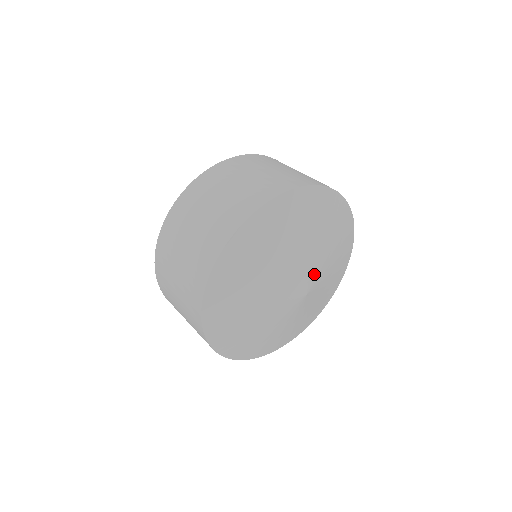
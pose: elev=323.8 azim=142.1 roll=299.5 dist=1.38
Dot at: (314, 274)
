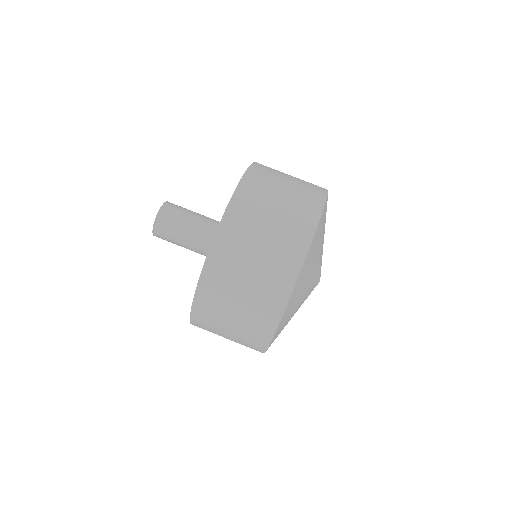
Dot at: (318, 276)
